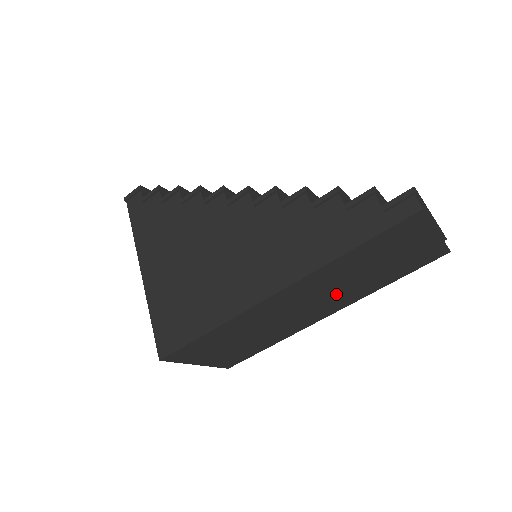
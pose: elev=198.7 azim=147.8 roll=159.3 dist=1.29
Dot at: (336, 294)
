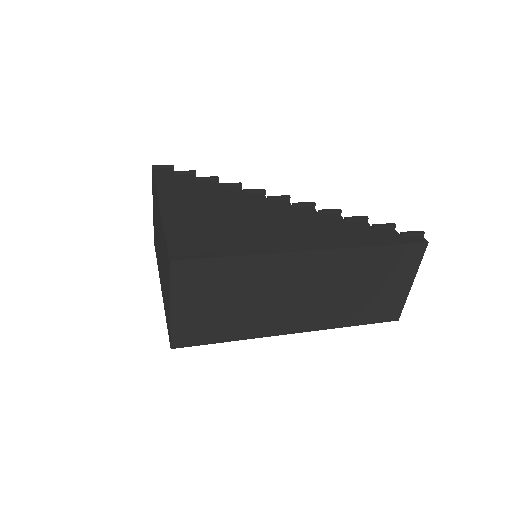
Dot at: (325, 301)
